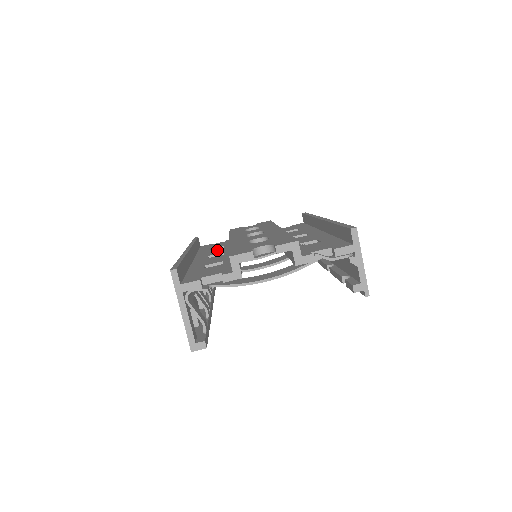
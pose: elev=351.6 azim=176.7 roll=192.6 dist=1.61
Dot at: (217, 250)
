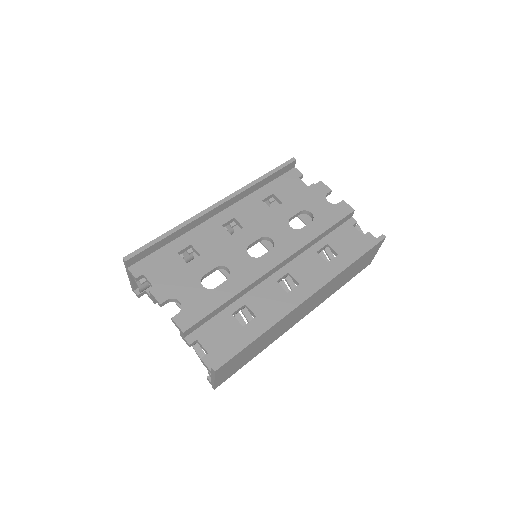
Dot at: (258, 211)
